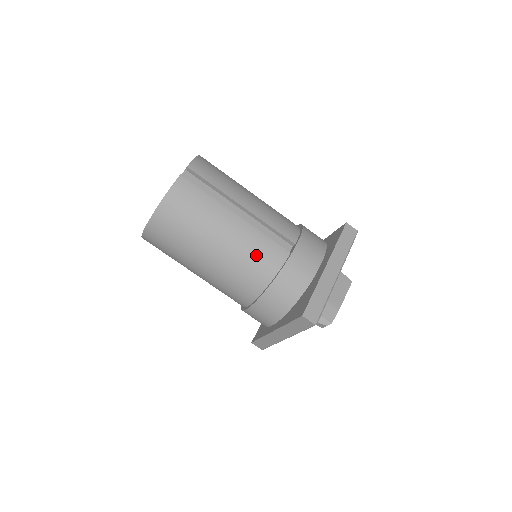
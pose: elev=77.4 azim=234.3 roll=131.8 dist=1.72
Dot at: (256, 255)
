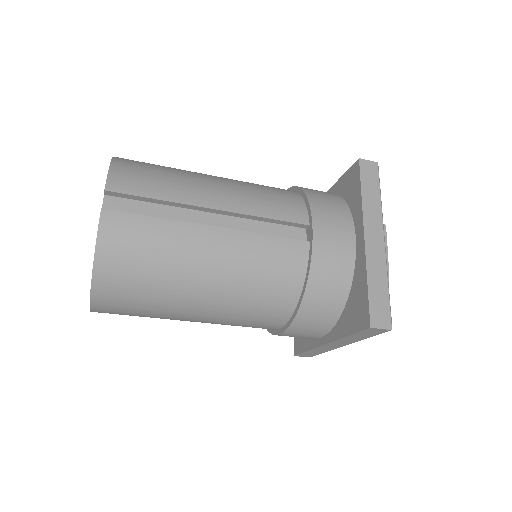
Dot at: (266, 269)
